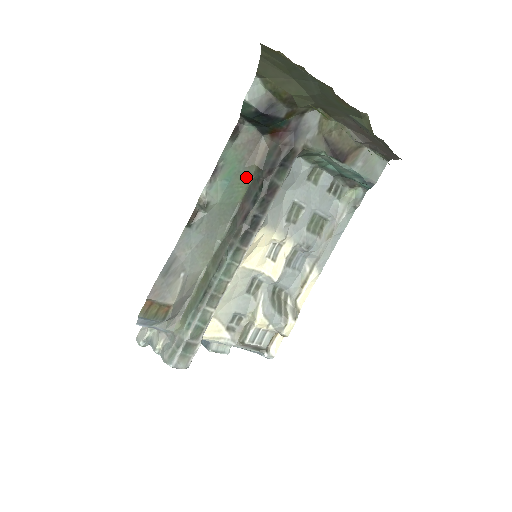
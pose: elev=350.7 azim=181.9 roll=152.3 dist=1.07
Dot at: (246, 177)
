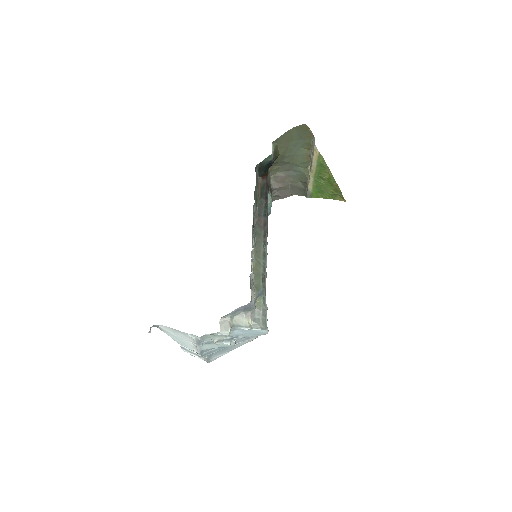
Dot at: (257, 202)
